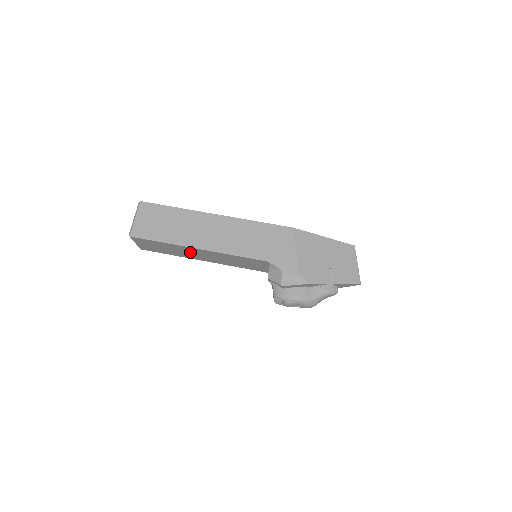
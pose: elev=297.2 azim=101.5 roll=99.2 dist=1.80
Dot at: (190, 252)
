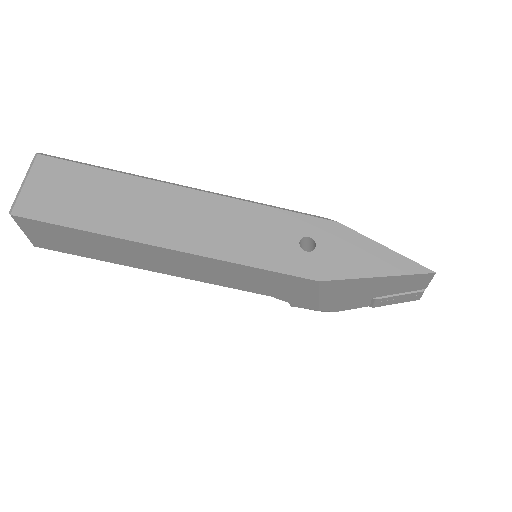
Dot at: occluded
